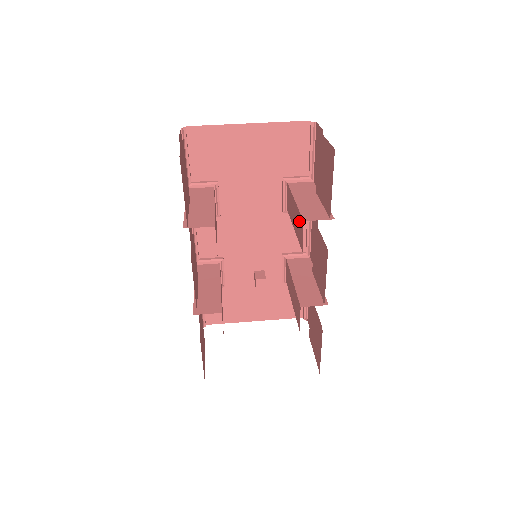
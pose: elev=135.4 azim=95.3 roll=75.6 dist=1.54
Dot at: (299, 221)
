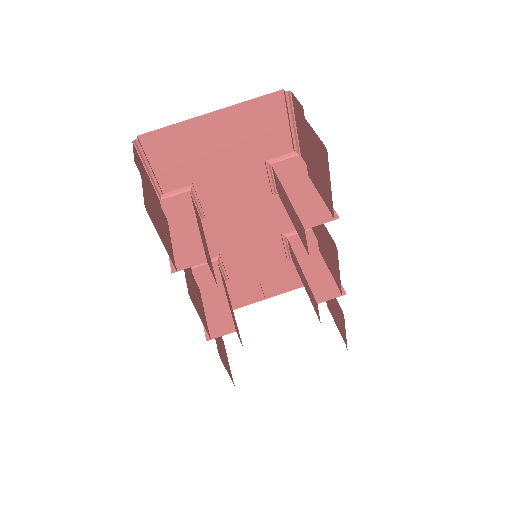
Dot at: (298, 223)
